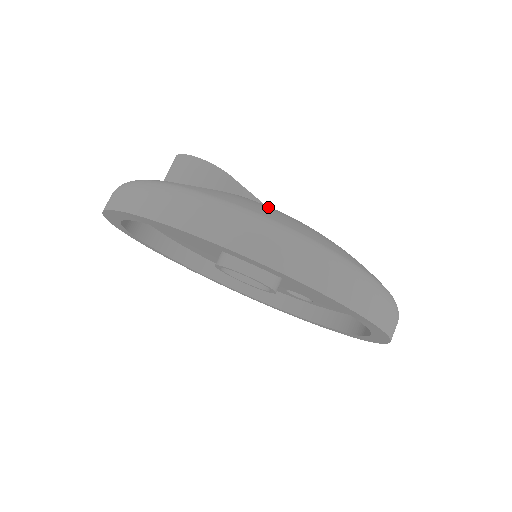
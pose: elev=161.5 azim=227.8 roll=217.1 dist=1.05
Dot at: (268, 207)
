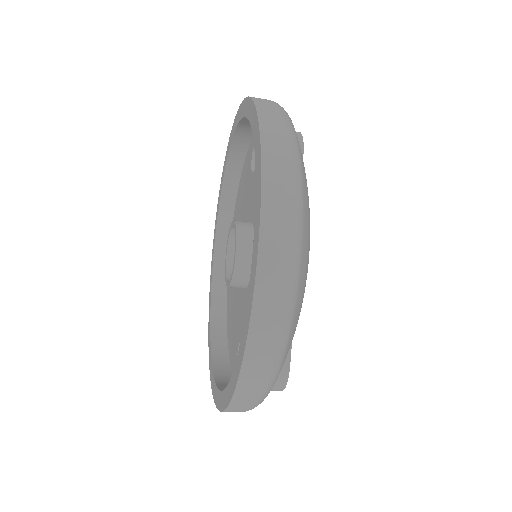
Dot at: occluded
